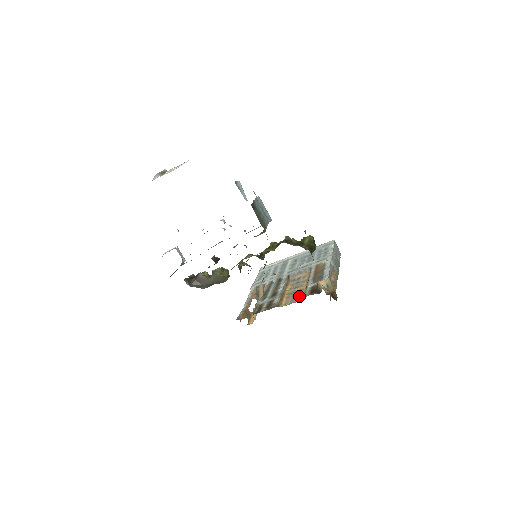
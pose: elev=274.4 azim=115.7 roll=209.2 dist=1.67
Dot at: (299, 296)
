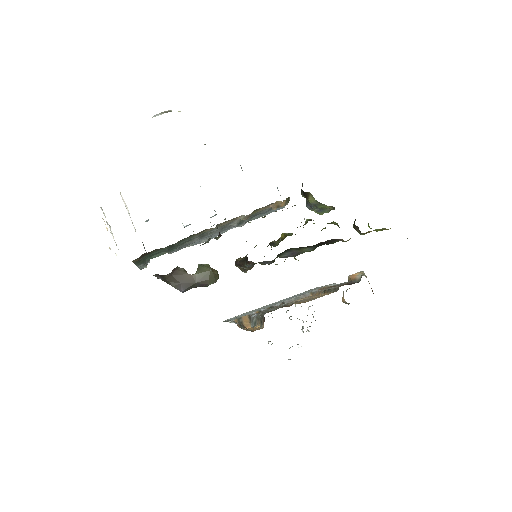
Dot at: (325, 294)
